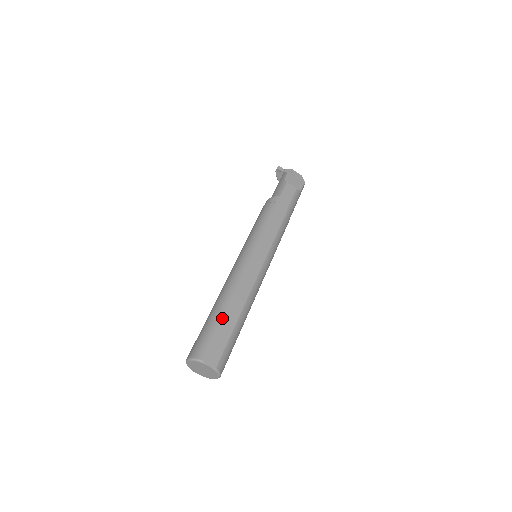
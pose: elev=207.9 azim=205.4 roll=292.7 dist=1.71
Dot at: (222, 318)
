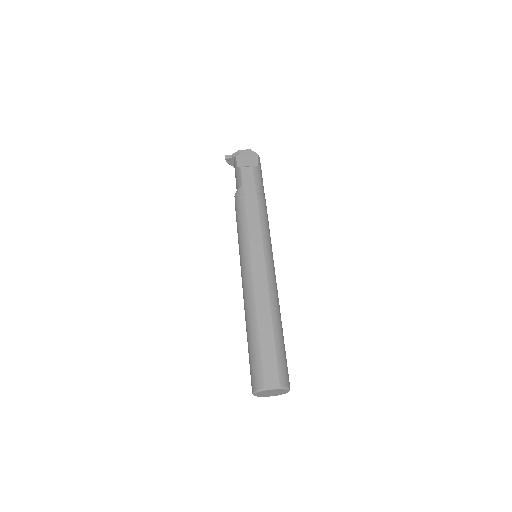
Dot at: (258, 338)
